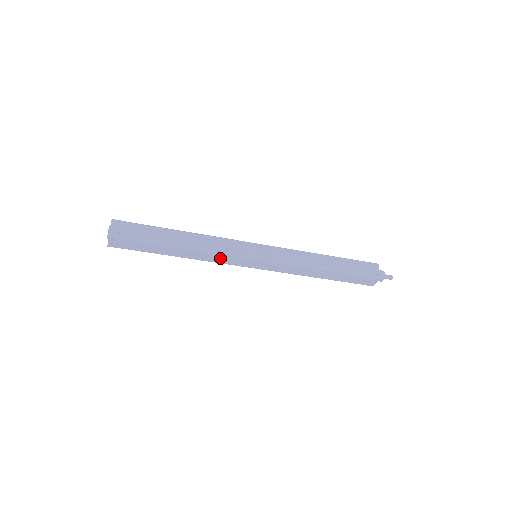
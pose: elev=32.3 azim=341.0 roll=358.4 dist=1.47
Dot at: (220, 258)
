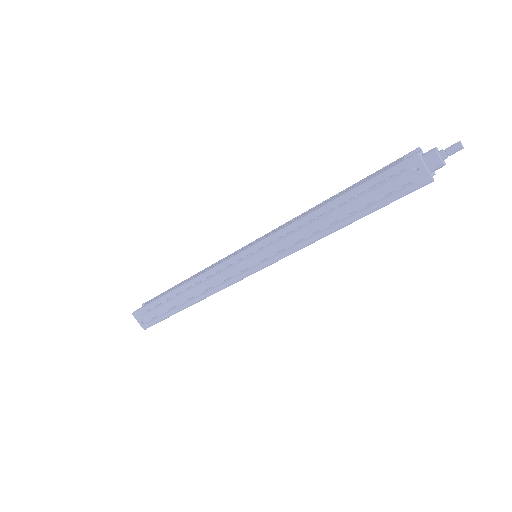
Dot at: (216, 279)
